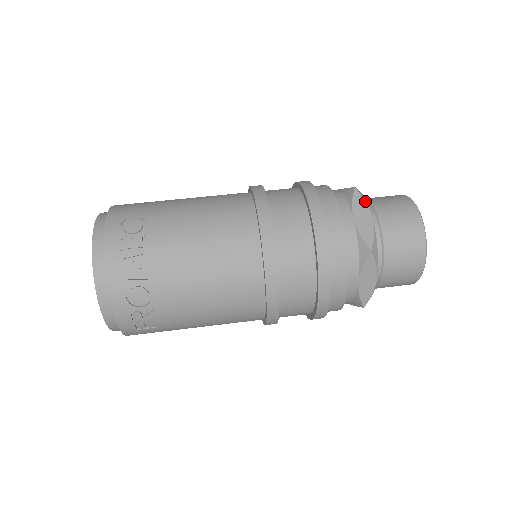
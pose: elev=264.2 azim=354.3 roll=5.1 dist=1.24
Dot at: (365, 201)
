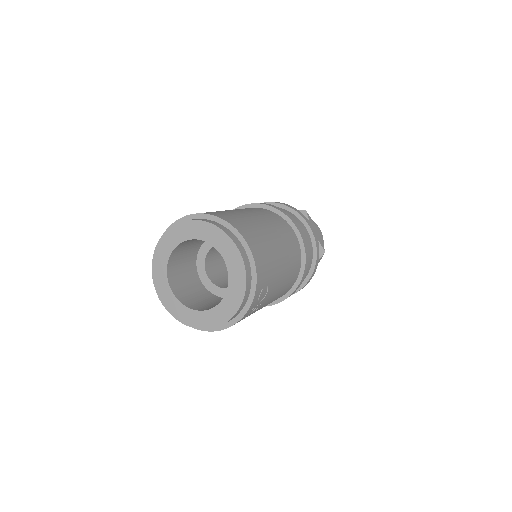
Dot at: occluded
